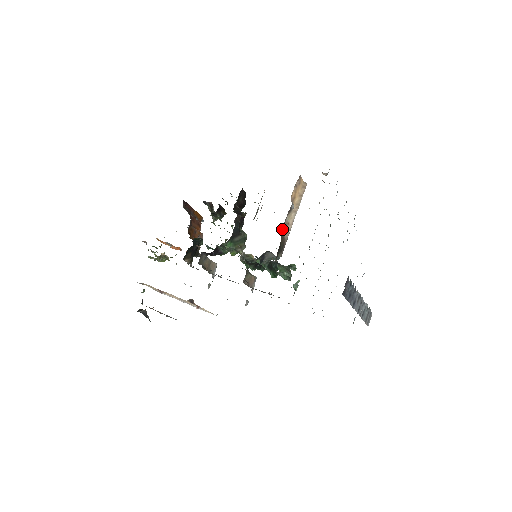
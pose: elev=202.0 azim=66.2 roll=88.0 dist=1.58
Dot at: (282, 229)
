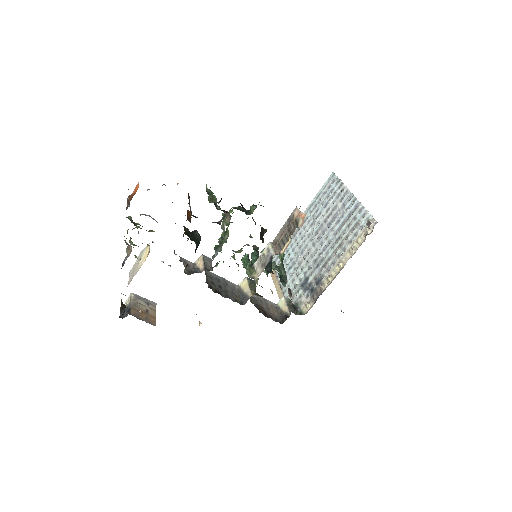
Dot at: occluded
